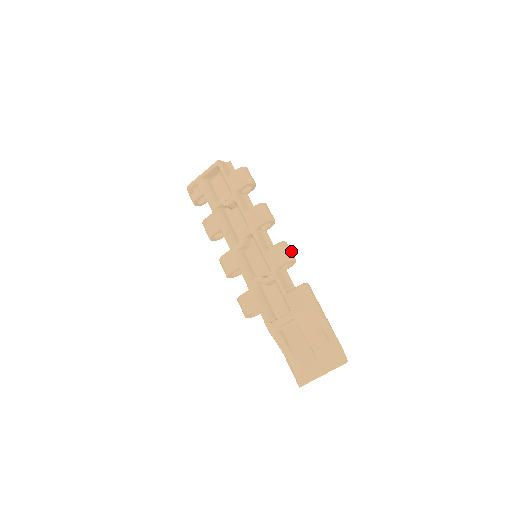
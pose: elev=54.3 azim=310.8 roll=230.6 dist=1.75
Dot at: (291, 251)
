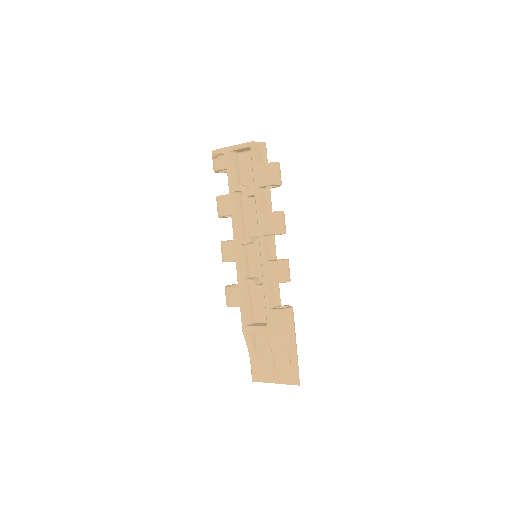
Dot at: (289, 271)
